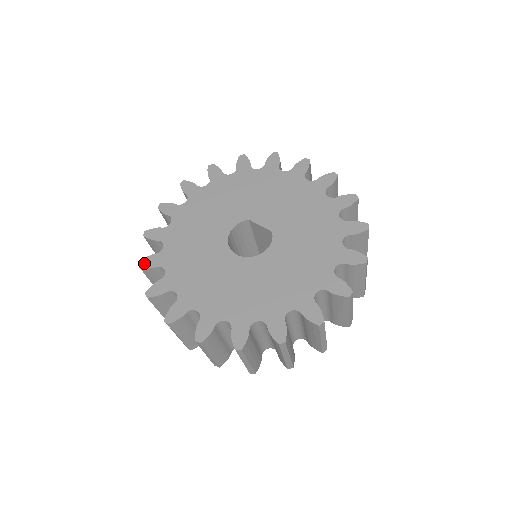
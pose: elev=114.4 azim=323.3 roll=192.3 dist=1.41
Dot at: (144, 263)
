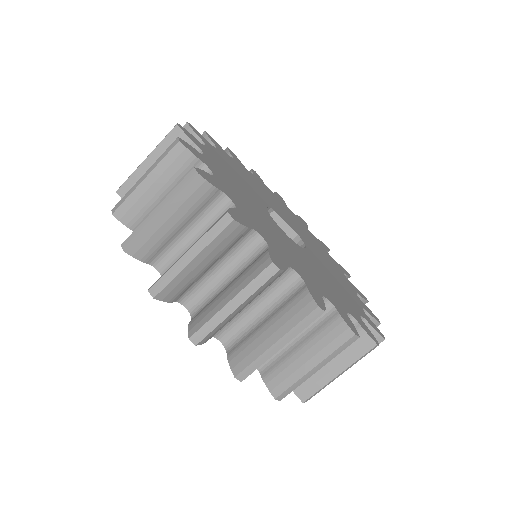
Dot at: (203, 174)
